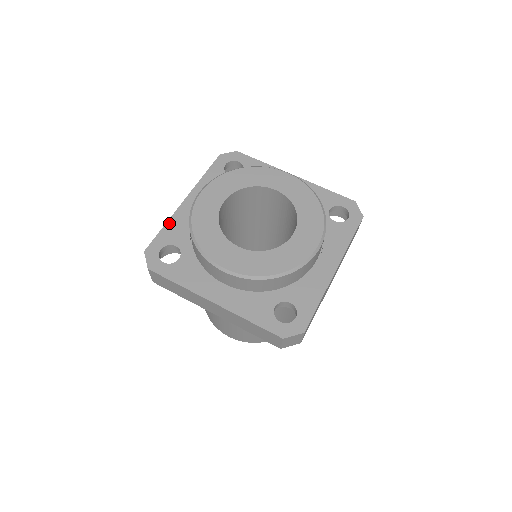
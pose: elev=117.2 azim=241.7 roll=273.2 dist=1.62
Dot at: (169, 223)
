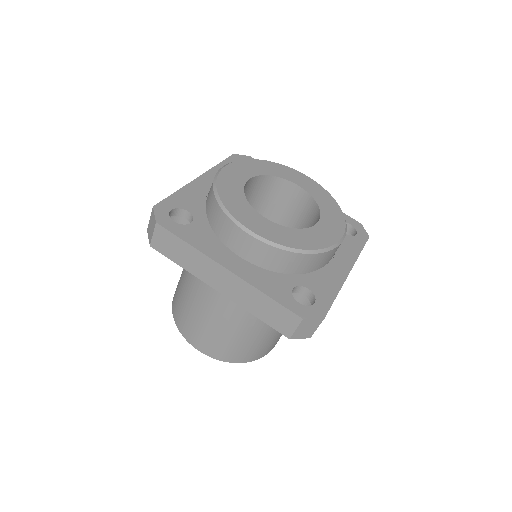
Dot at: (181, 191)
